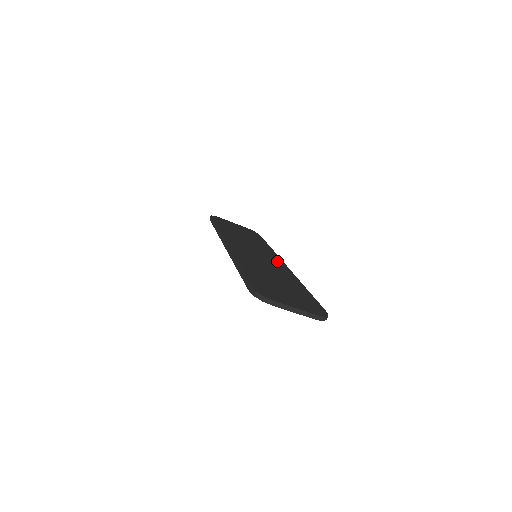
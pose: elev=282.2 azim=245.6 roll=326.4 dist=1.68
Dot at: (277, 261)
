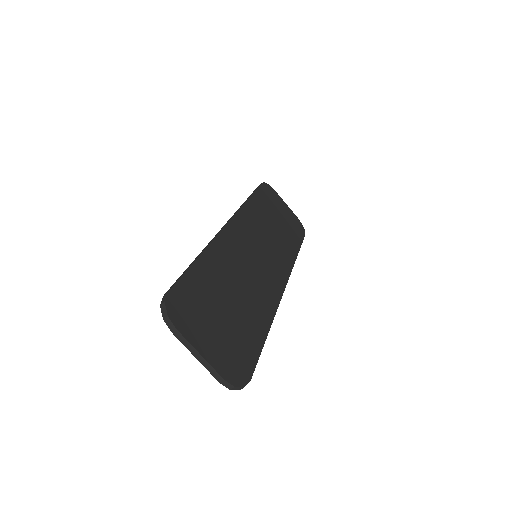
Dot at: (278, 276)
